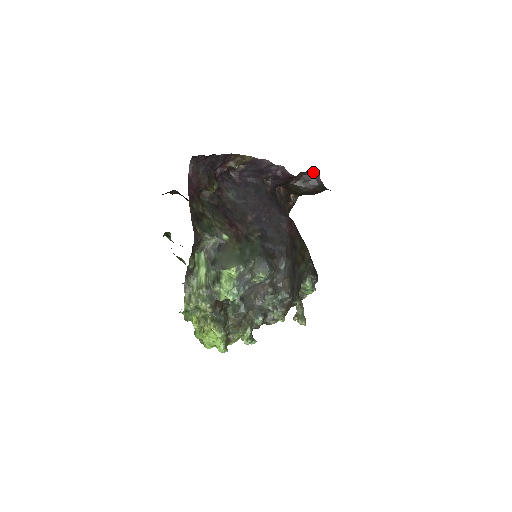
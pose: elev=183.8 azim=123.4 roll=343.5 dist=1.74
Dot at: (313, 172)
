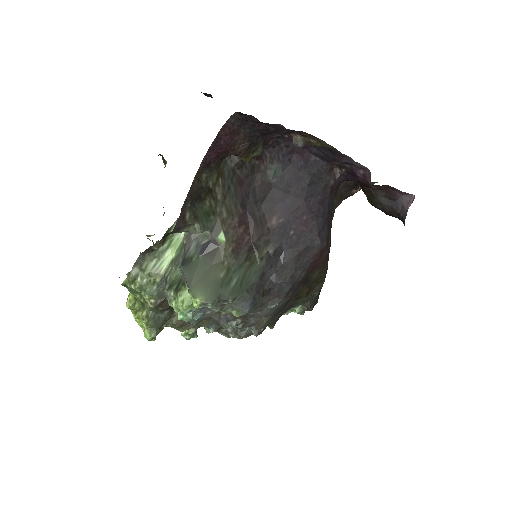
Dot at: (407, 193)
